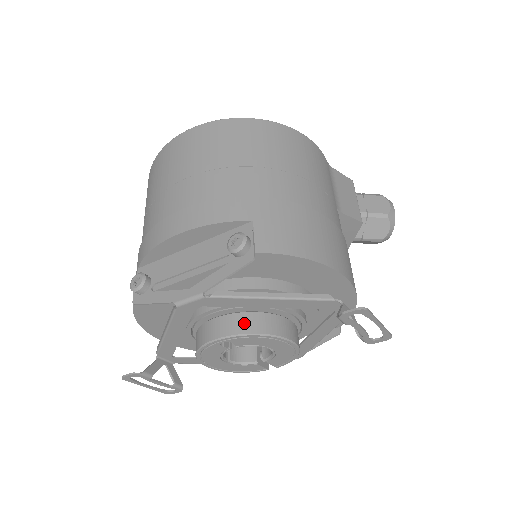
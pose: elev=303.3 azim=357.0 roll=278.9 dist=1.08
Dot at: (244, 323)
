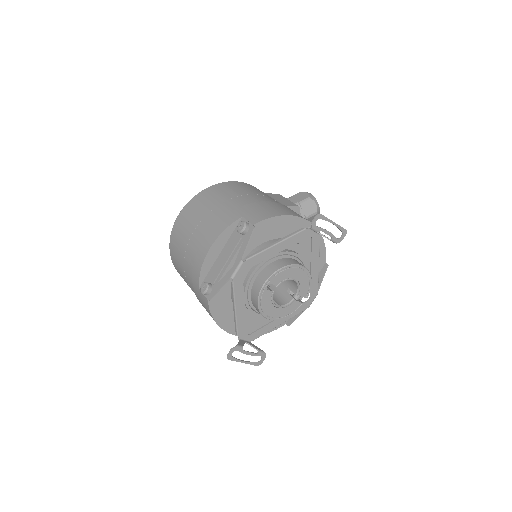
Dot at: (271, 269)
